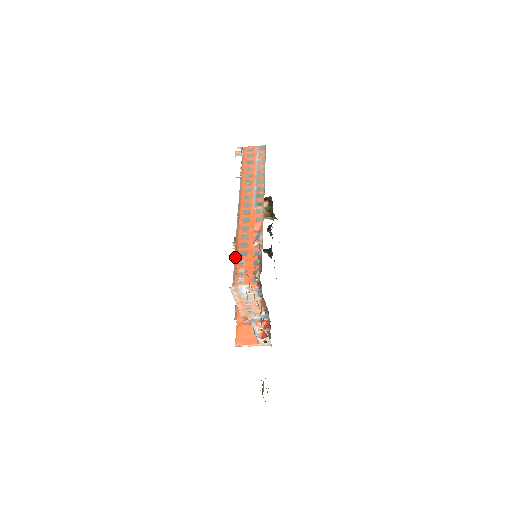
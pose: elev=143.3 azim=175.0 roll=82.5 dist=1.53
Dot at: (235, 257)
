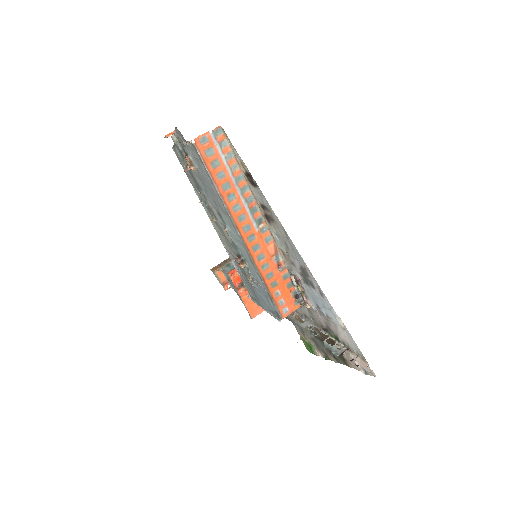
Dot at: (269, 293)
